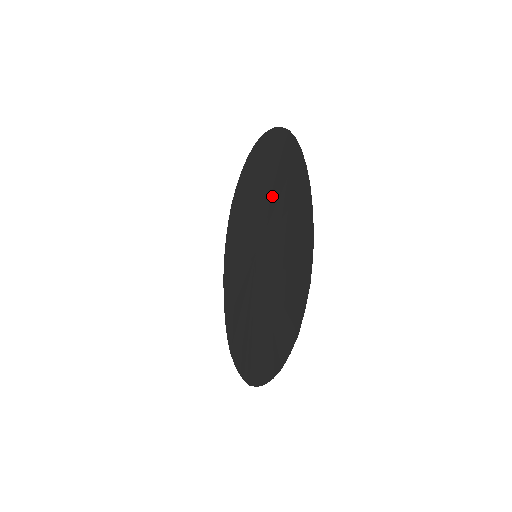
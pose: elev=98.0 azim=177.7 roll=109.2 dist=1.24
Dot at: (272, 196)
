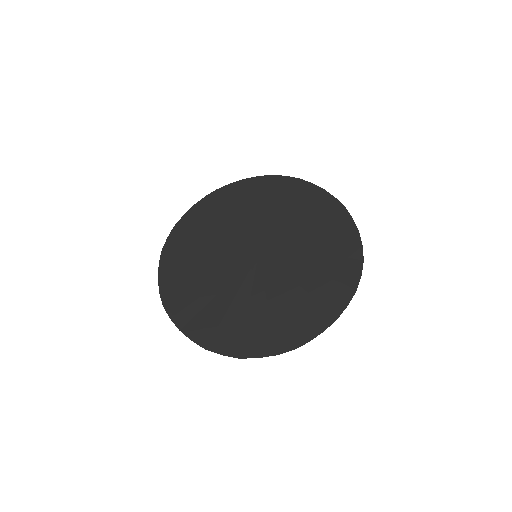
Dot at: (310, 260)
